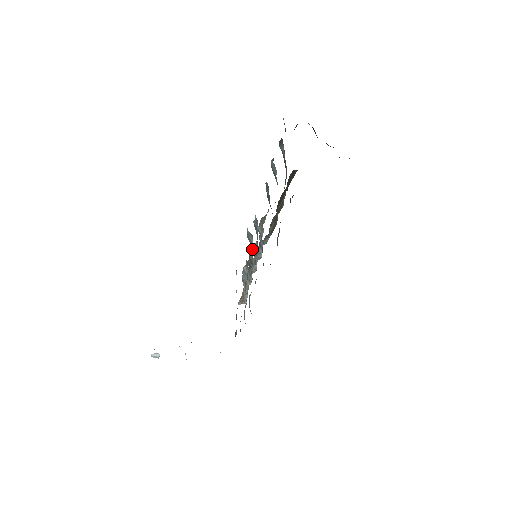
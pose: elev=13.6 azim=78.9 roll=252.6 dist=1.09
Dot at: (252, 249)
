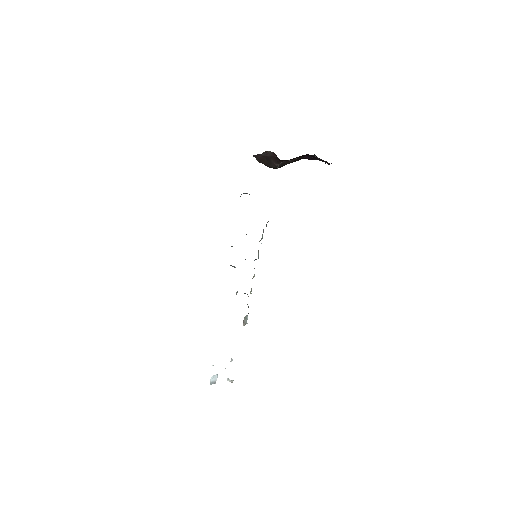
Dot at: occluded
